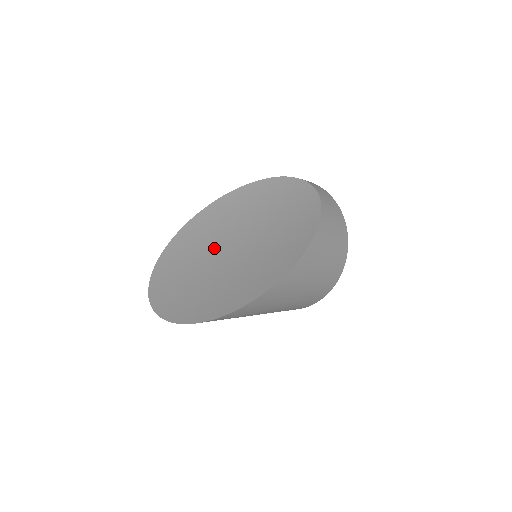
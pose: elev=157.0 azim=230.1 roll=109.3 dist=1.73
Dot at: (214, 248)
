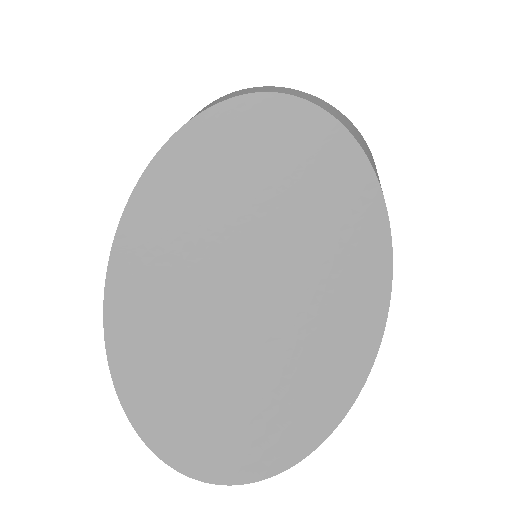
Dot at: (205, 287)
